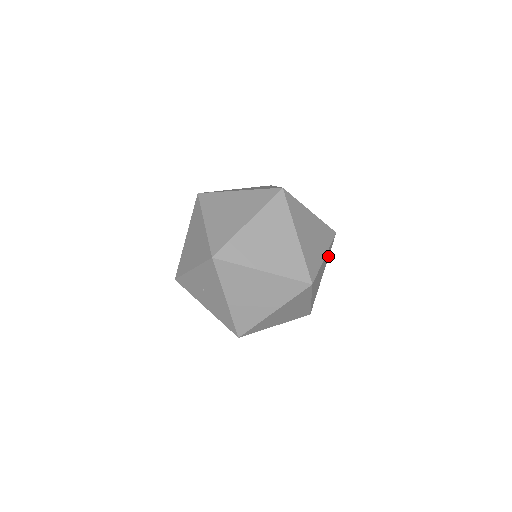
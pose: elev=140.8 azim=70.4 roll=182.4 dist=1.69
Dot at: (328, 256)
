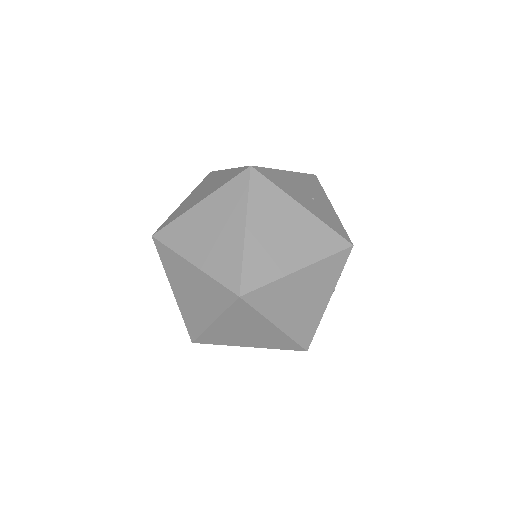
Dot at: occluded
